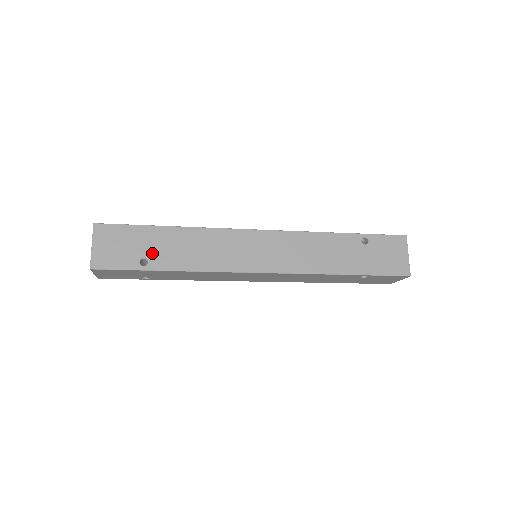
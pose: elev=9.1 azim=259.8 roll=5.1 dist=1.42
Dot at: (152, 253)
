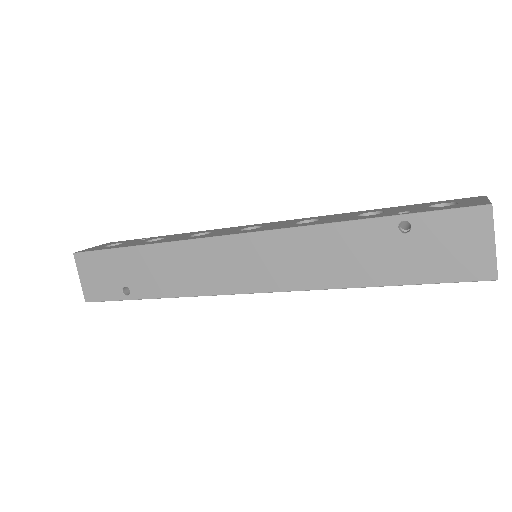
Dot at: (130, 280)
